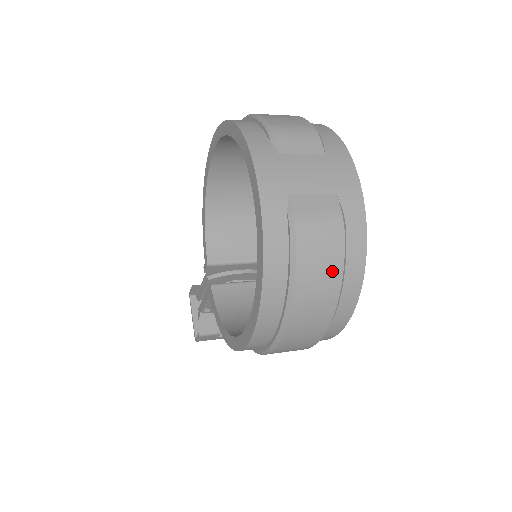
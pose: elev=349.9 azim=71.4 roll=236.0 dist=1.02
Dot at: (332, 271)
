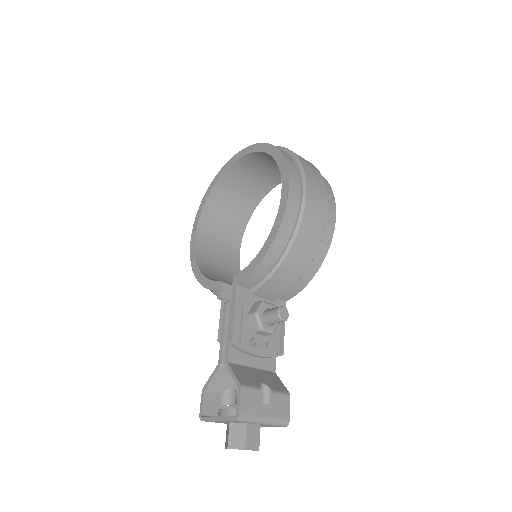
Dot at: occluded
